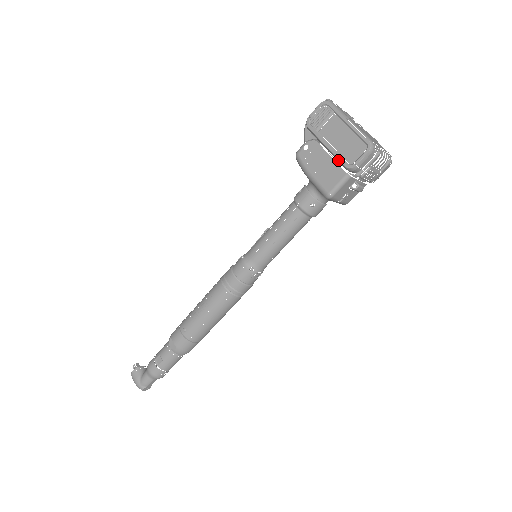
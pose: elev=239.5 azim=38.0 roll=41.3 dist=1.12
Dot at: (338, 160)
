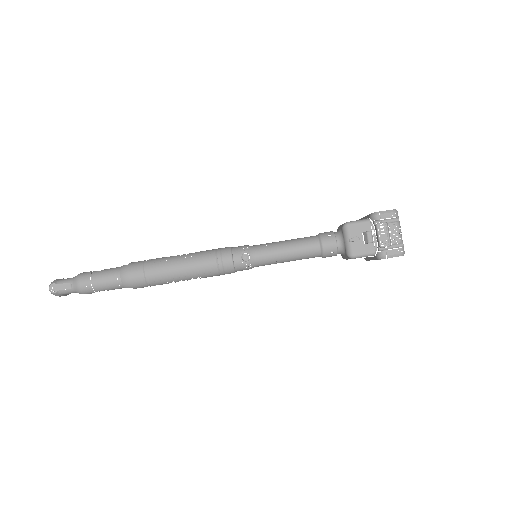
Dot at: (368, 215)
